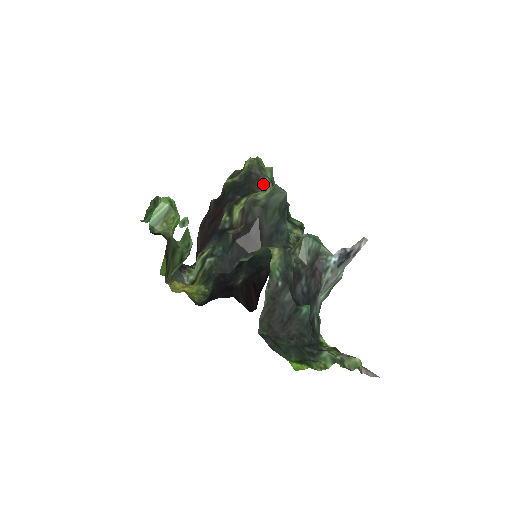
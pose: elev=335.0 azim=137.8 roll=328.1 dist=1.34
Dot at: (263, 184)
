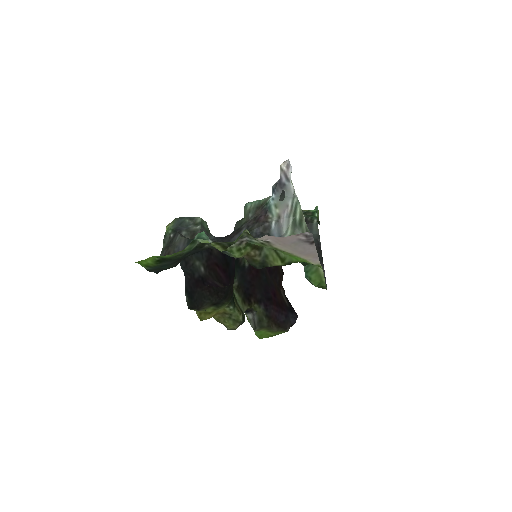
Dot at: occluded
